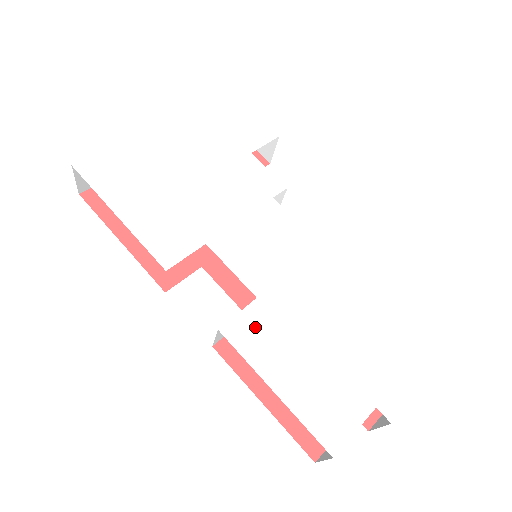
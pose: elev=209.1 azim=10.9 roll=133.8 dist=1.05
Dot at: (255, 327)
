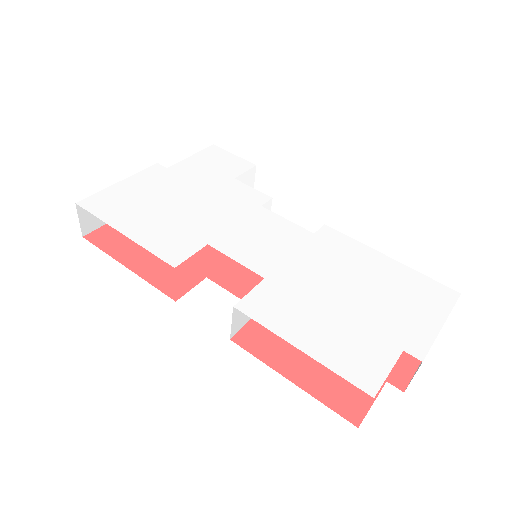
Dot at: (268, 300)
